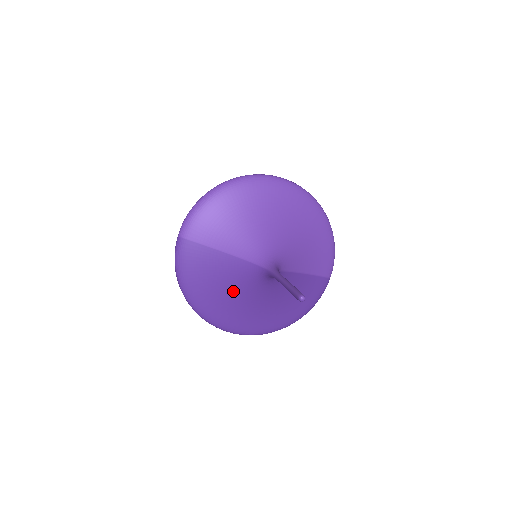
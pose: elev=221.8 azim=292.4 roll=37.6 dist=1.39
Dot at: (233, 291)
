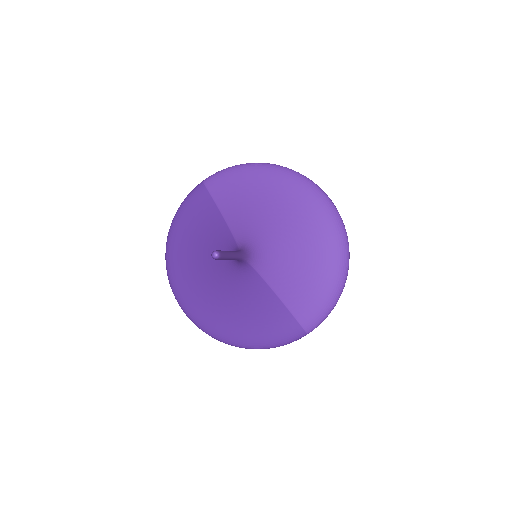
Dot at: (204, 259)
